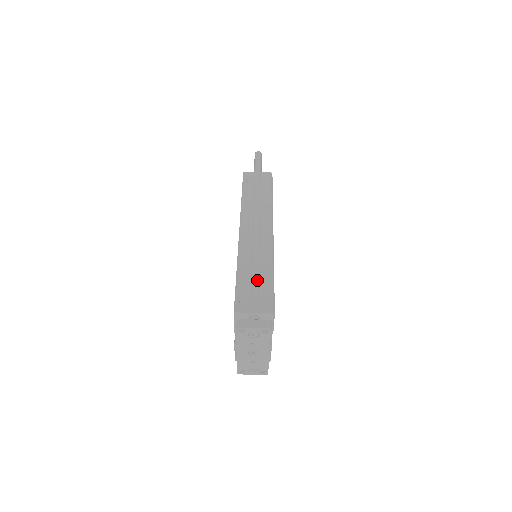
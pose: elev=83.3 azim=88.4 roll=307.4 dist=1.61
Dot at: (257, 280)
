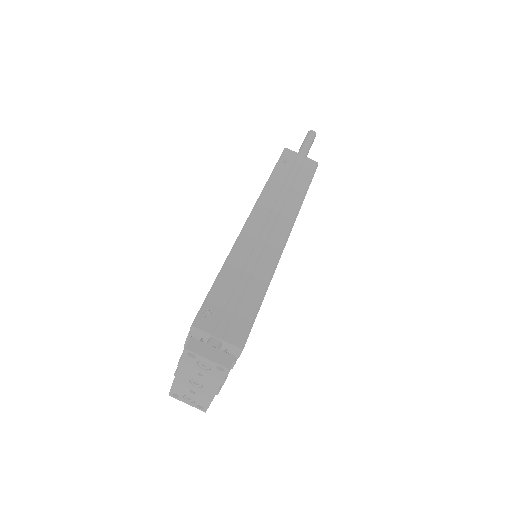
Dot at: (241, 293)
